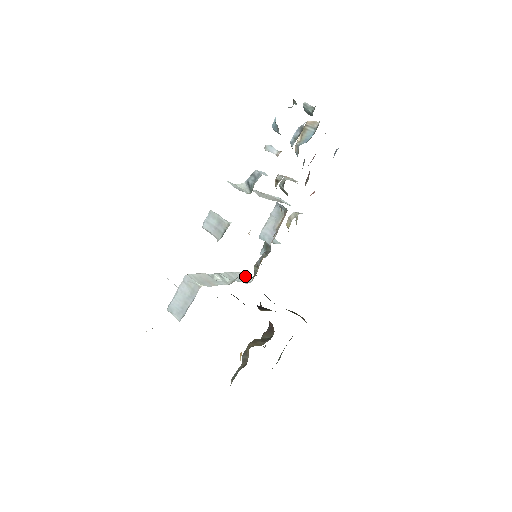
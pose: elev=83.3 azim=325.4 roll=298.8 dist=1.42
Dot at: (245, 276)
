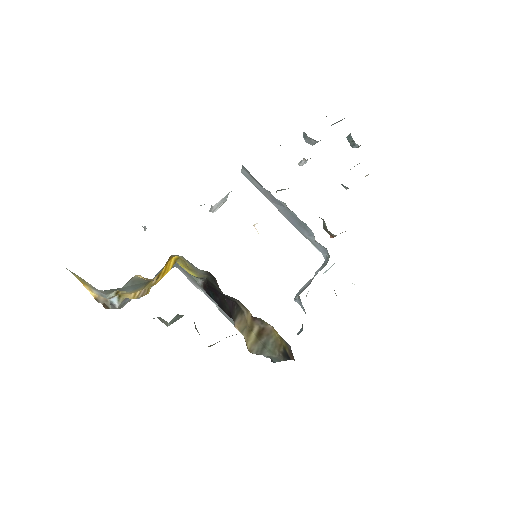
Dot at: occluded
